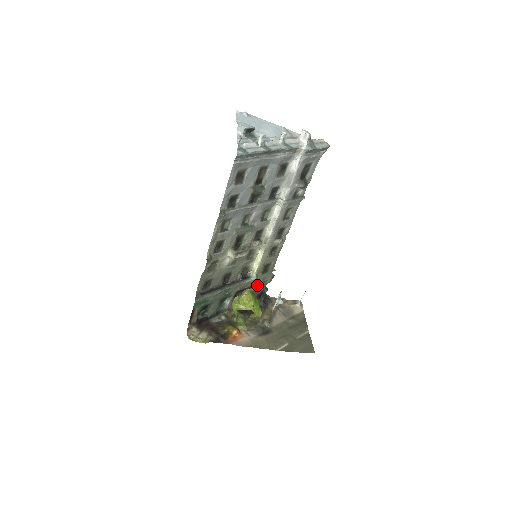
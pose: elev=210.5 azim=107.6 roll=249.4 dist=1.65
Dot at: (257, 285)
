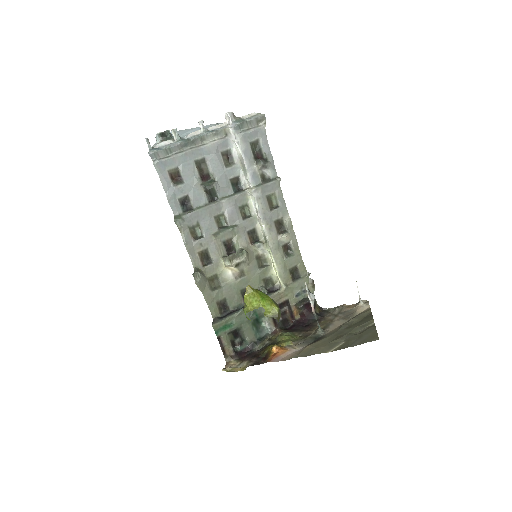
Dot at: (297, 297)
